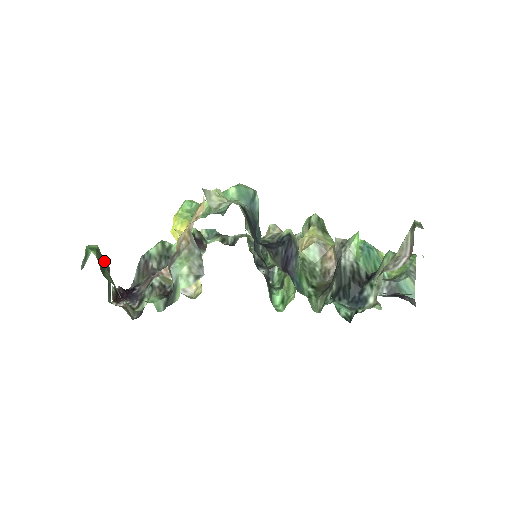
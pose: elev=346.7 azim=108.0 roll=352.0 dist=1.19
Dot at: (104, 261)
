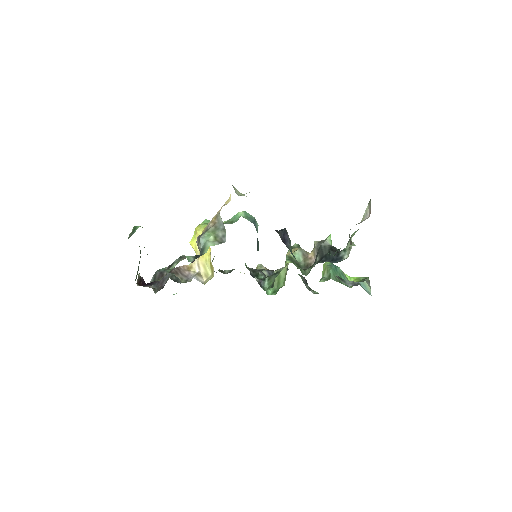
Dot at: occluded
